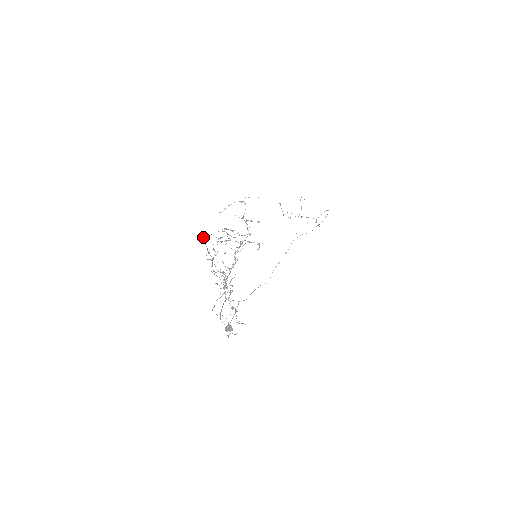
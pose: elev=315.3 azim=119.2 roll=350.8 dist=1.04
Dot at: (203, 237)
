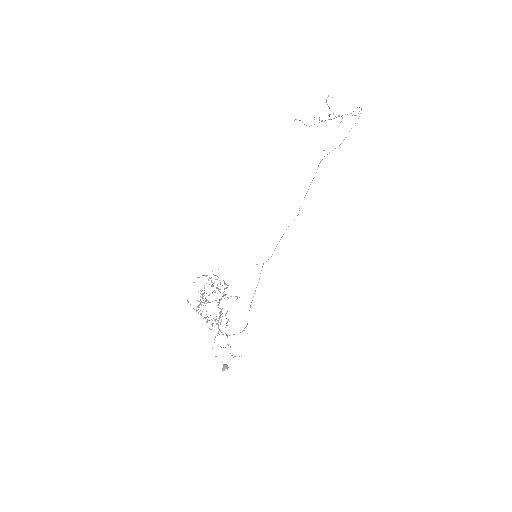
Dot at: occluded
